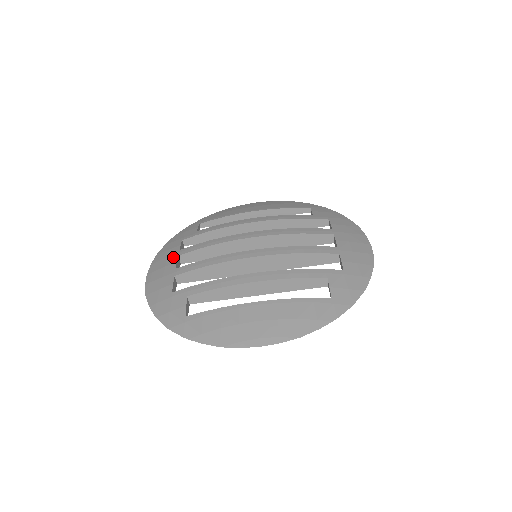
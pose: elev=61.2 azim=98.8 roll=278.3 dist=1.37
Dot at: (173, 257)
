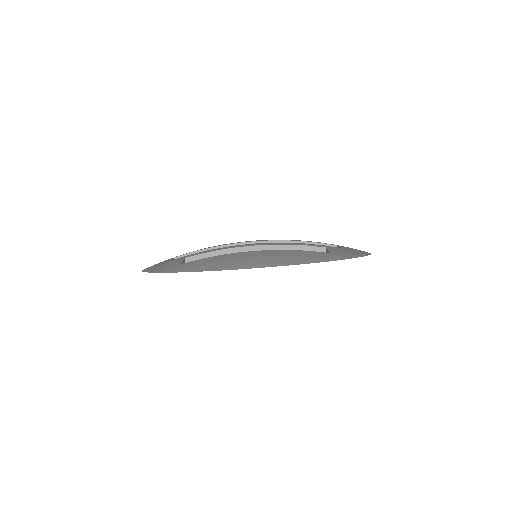
Dot at: occluded
